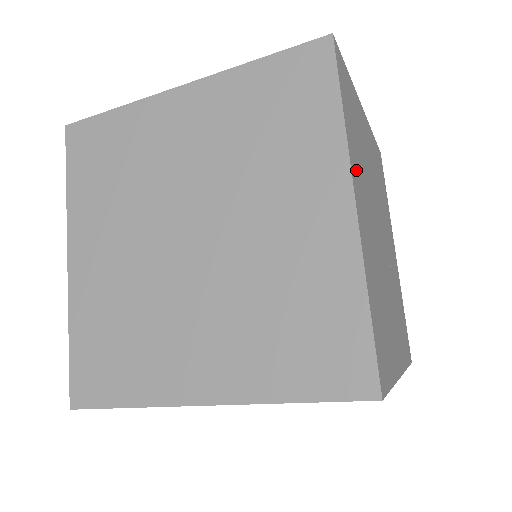
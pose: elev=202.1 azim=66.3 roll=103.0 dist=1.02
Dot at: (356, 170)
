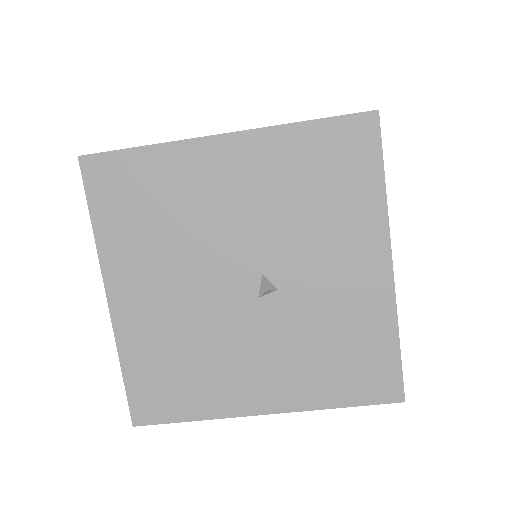
Dot at: occluded
